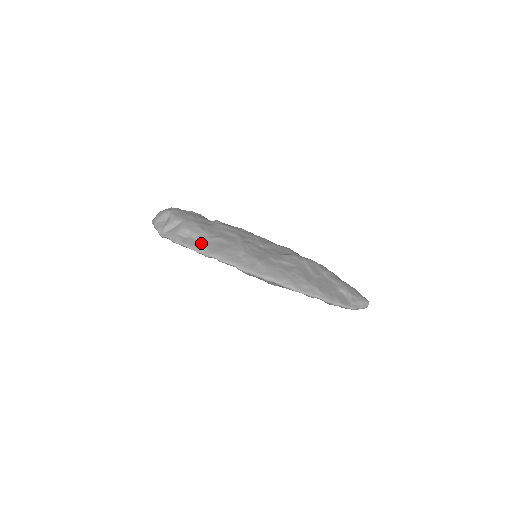
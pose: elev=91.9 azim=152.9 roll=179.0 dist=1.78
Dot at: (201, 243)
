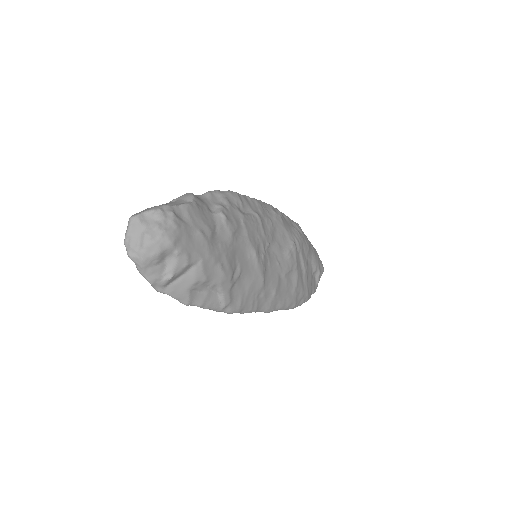
Dot at: (224, 300)
